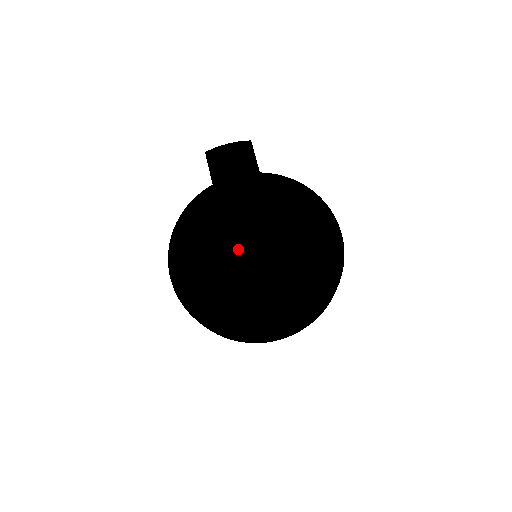
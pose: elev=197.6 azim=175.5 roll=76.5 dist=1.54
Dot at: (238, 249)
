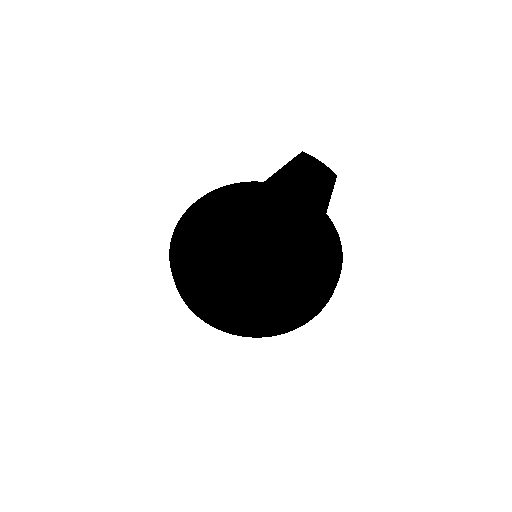
Dot at: (250, 236)
